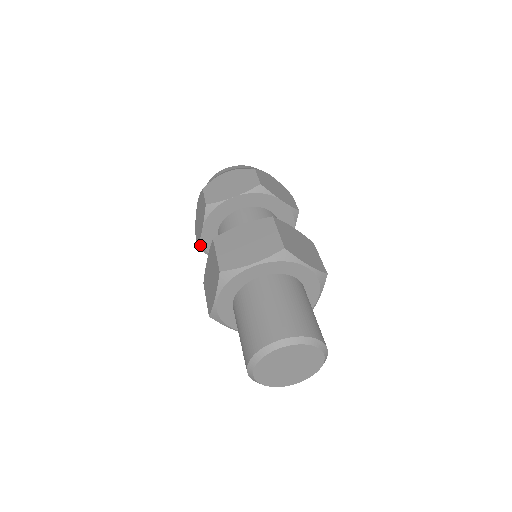
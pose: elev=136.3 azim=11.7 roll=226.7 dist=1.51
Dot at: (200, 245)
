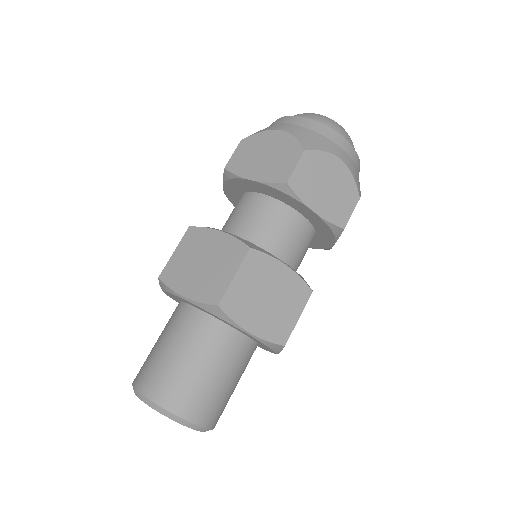
Dot at: occluded
